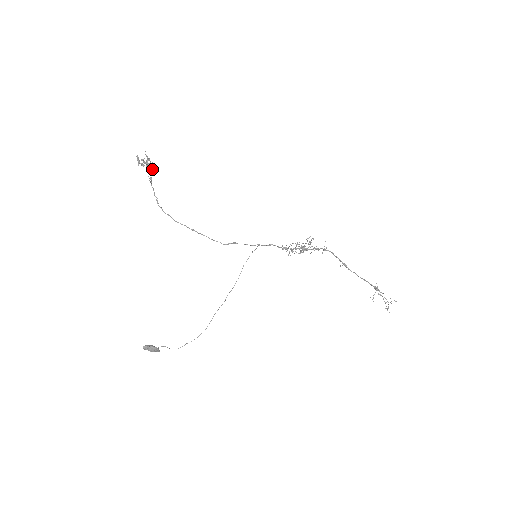
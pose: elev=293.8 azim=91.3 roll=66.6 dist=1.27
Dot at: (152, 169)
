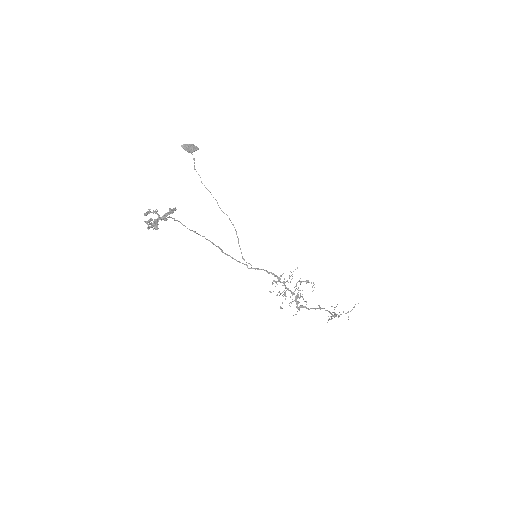
Dot at: (174, 210)
